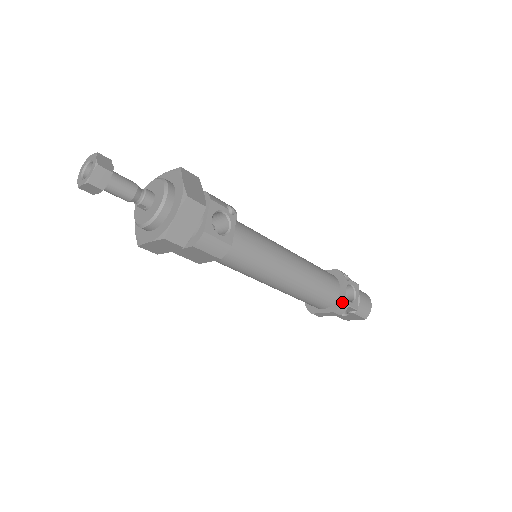
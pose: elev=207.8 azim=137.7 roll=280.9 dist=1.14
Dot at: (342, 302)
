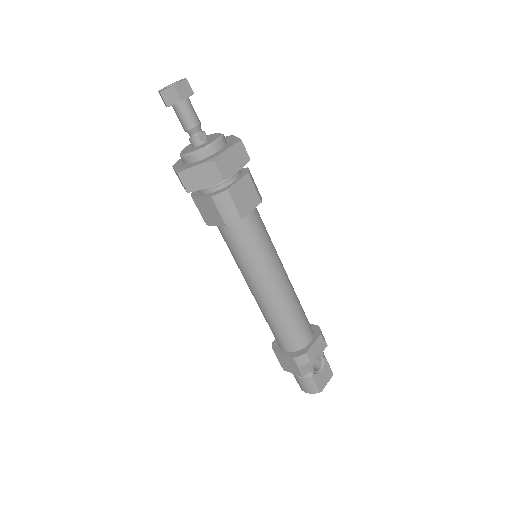
Dot at: (318, 326)
